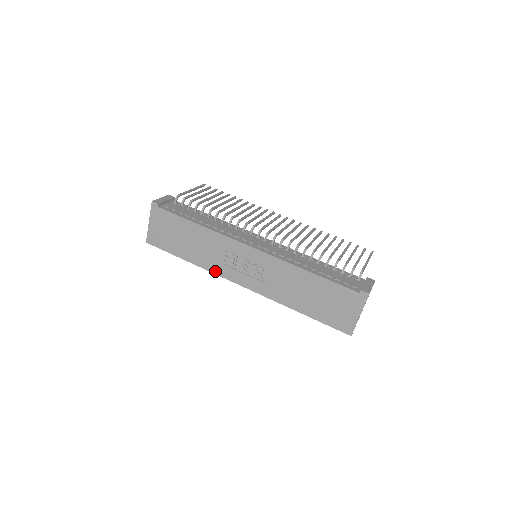
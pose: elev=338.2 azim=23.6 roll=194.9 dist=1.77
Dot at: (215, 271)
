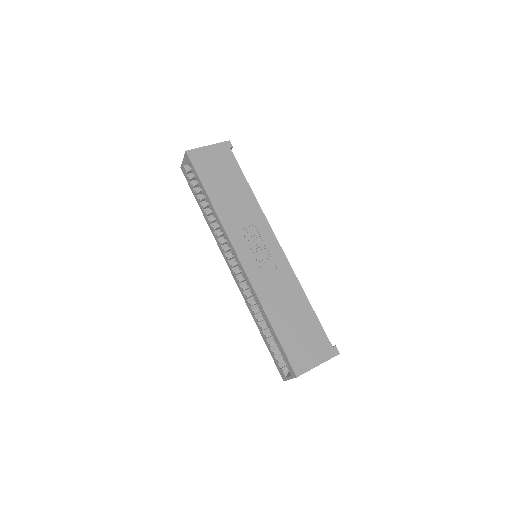
Dot at: (226, 226)
